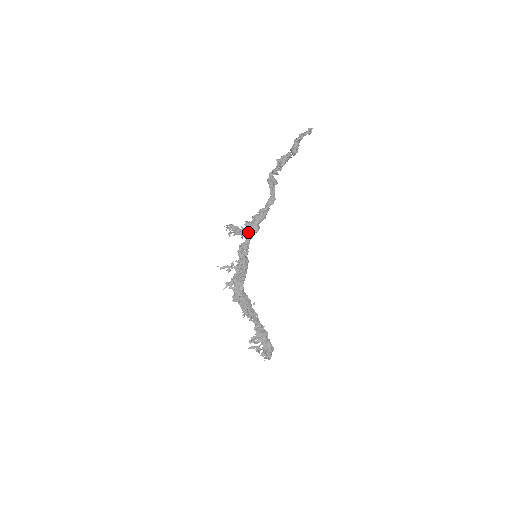
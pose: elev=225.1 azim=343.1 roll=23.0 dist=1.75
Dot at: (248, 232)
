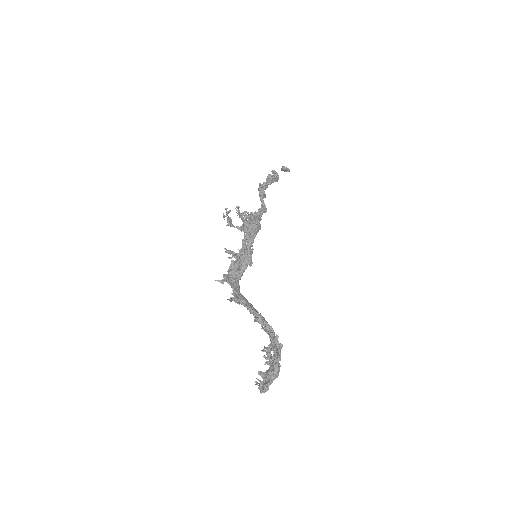
Dot at: (253, 225)
